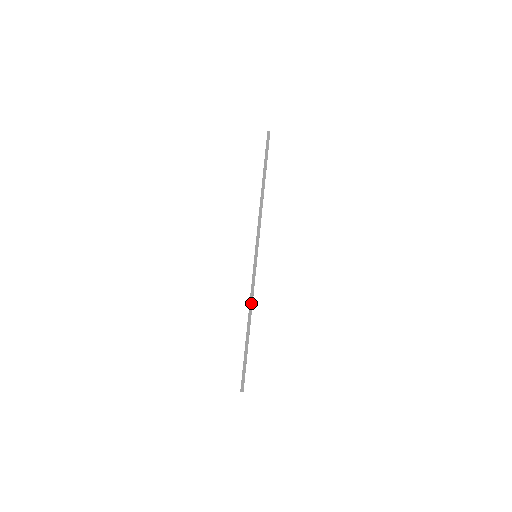
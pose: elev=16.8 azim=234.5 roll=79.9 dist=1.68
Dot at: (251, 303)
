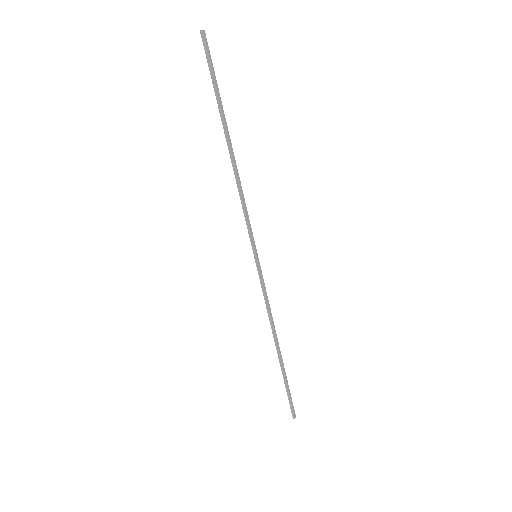
Dot at: (272, 320)
